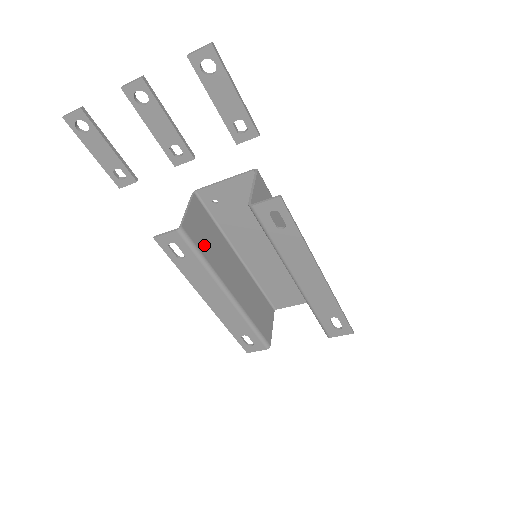
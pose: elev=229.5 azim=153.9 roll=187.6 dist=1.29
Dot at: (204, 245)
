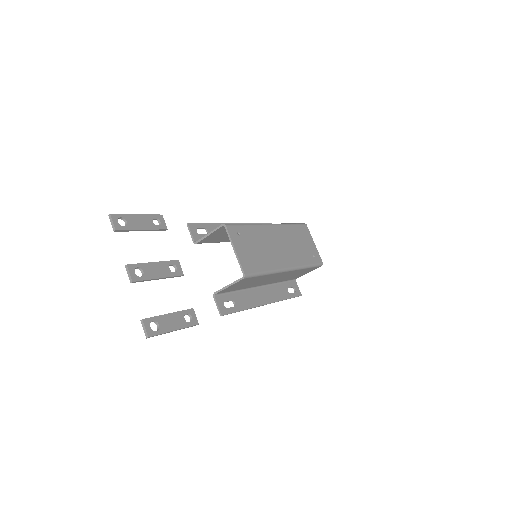
Dot at: (221, 239)
